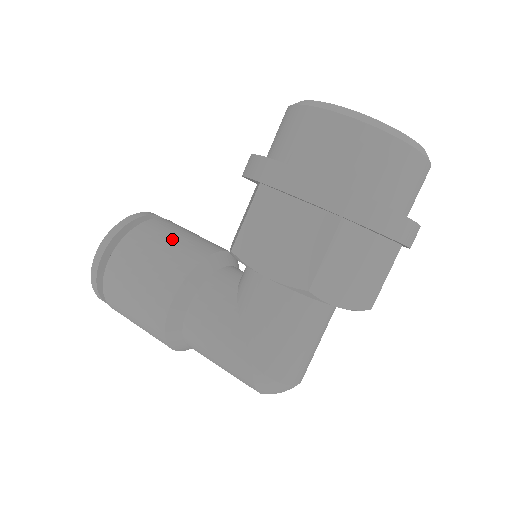
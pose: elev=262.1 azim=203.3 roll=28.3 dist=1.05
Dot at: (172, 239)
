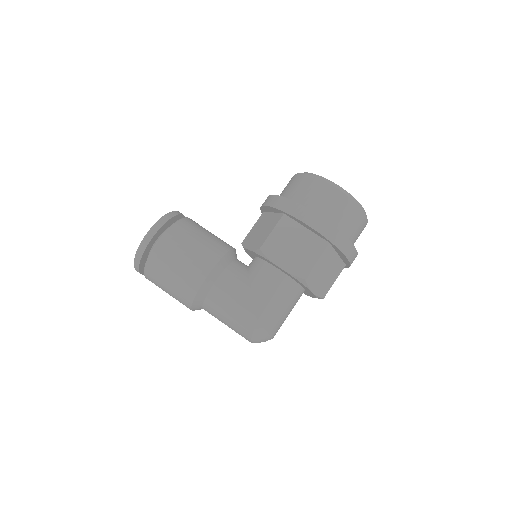
Dot at: (205, 234)
